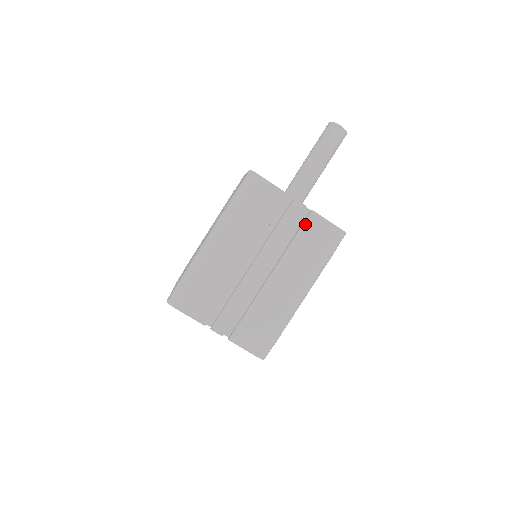
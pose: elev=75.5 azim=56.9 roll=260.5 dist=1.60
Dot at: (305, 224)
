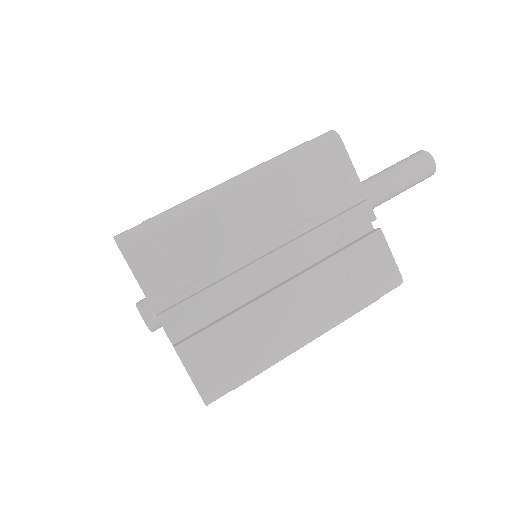
Dot at: (363, 241)
